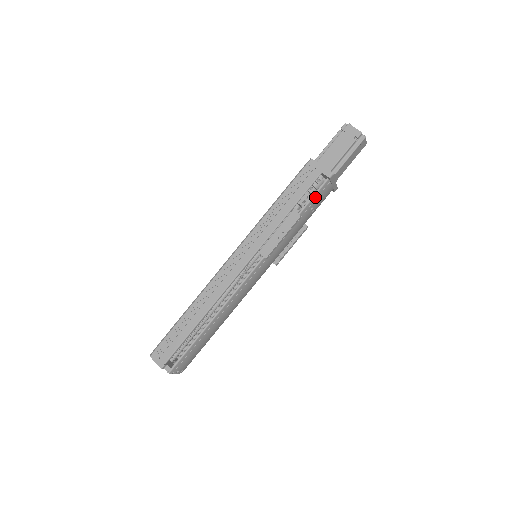
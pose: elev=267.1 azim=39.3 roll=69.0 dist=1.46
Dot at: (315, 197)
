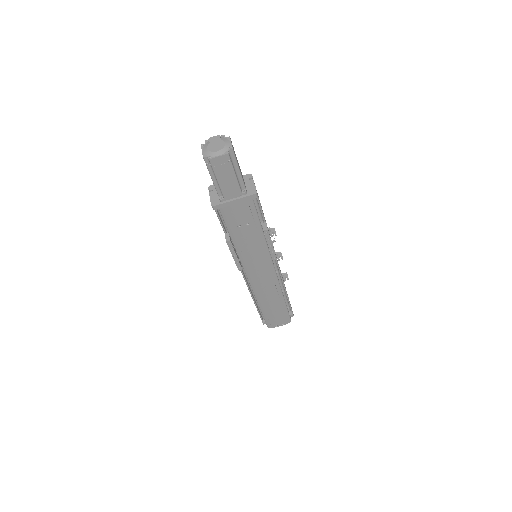
Dot at: (227, 221)
